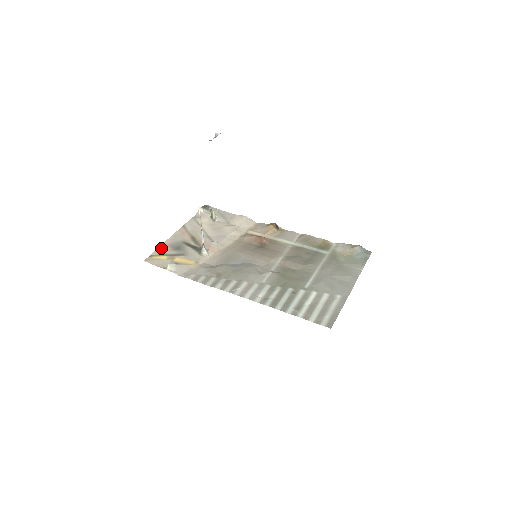
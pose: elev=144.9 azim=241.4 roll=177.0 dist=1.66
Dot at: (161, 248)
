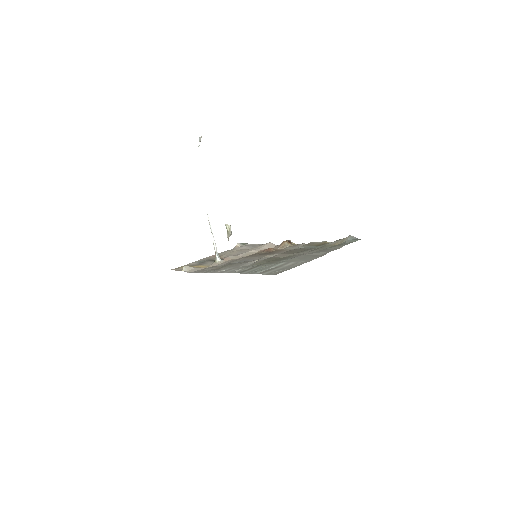
Dot at: (190, 264)
